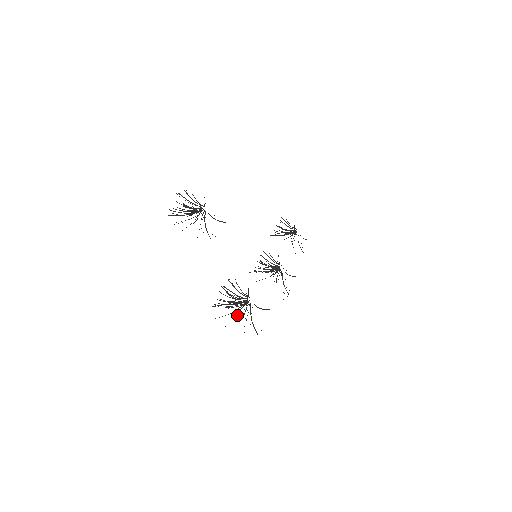
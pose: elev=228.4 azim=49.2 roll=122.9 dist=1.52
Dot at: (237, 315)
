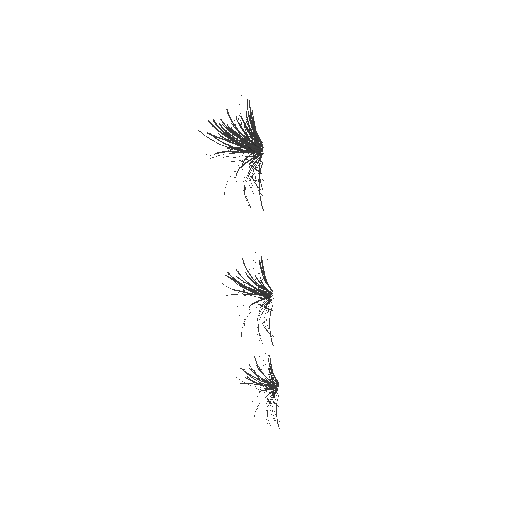
Dot at: (236, 141)
